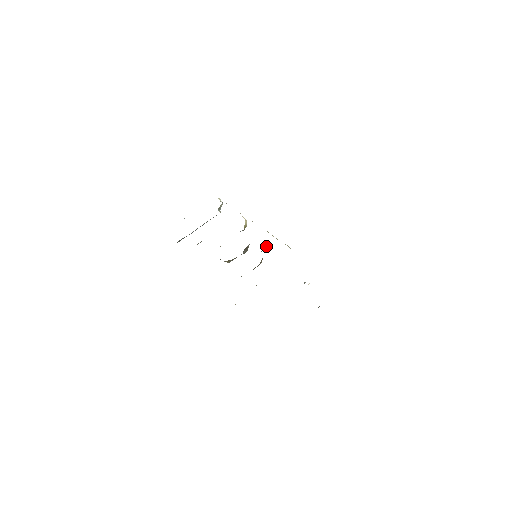
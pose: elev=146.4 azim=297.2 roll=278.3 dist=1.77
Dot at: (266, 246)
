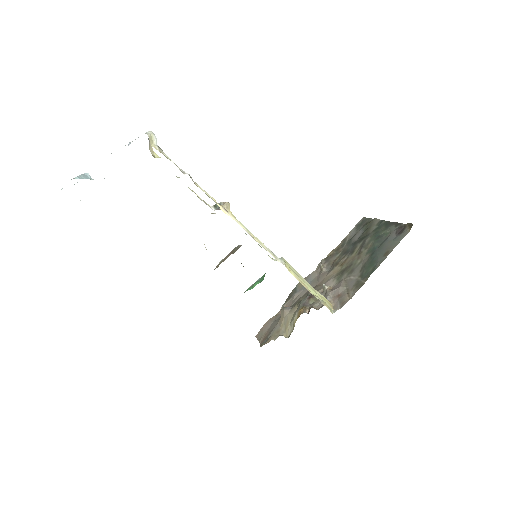
Dot at: occluded
